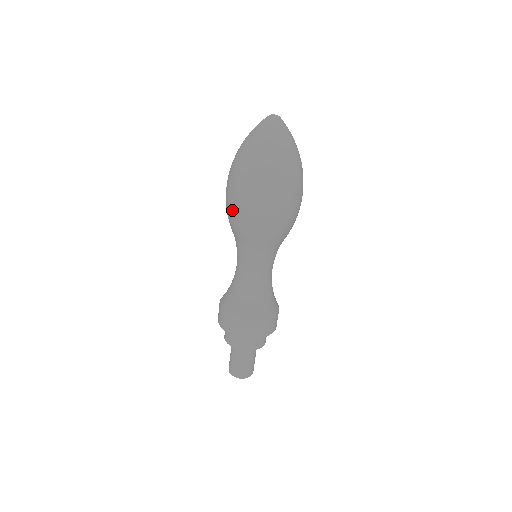
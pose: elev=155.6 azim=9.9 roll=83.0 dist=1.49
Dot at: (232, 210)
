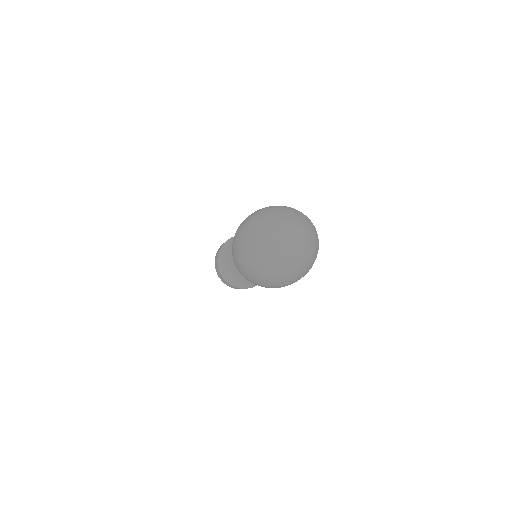
Dot at: occluded
